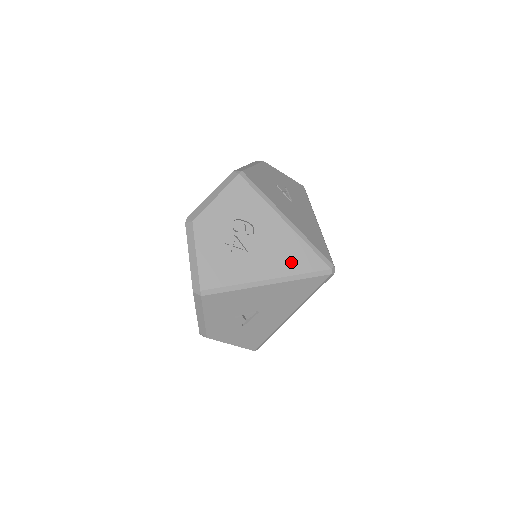
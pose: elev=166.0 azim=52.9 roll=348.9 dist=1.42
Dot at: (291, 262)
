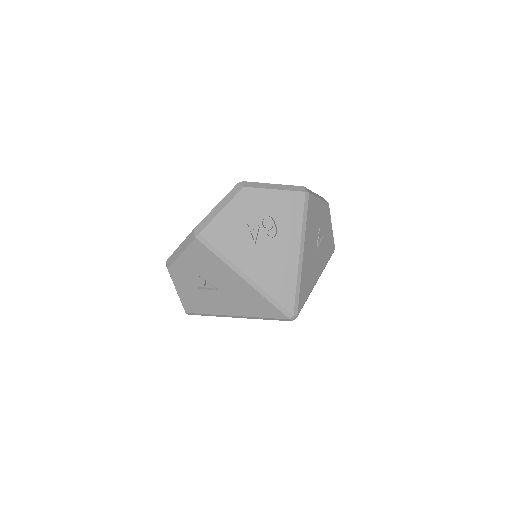
Dot at: (274, 282)
